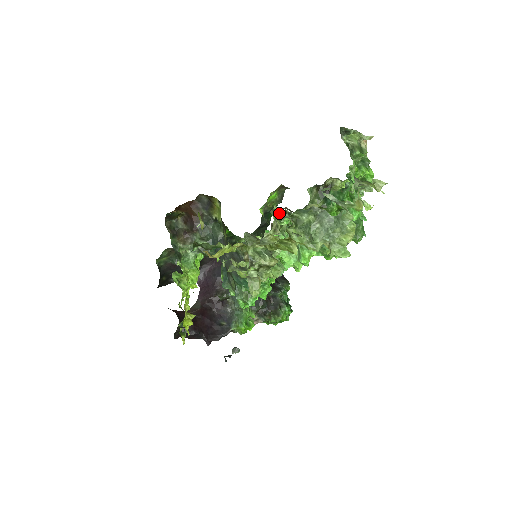
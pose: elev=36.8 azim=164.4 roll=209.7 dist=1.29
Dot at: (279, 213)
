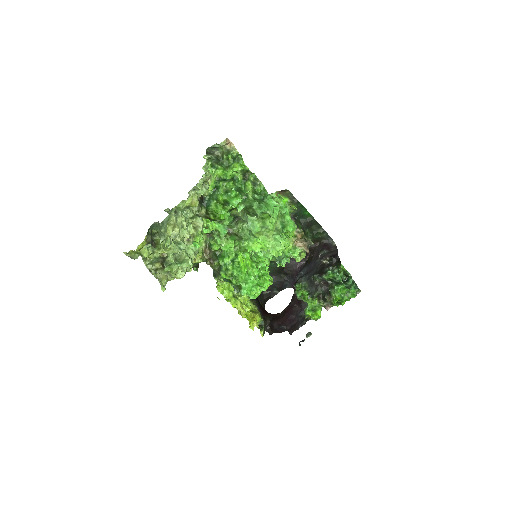
Dot at: occluded
